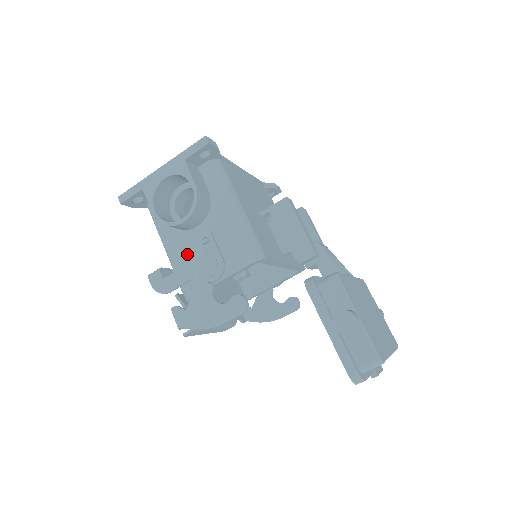
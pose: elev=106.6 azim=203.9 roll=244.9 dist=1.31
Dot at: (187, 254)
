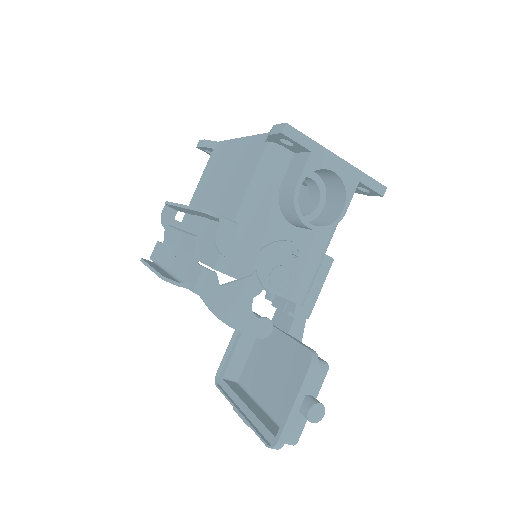
Dot at: (273, 245)
